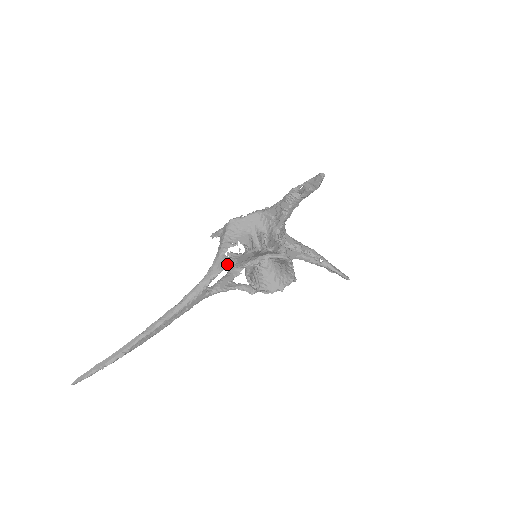
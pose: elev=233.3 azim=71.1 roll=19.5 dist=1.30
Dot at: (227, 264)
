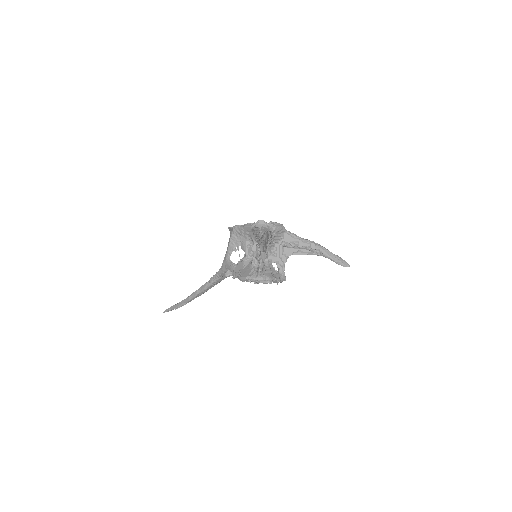
Dot at: (229, 268)
